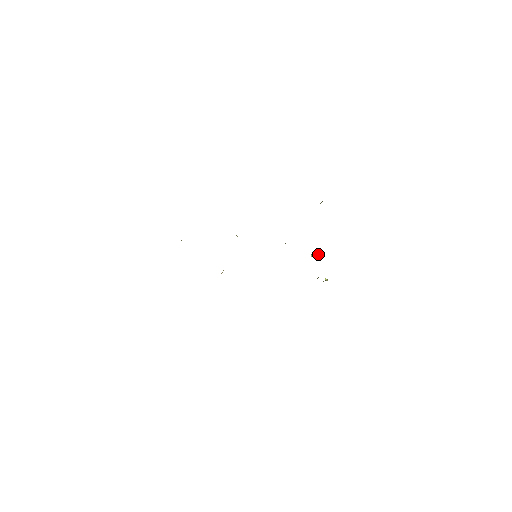
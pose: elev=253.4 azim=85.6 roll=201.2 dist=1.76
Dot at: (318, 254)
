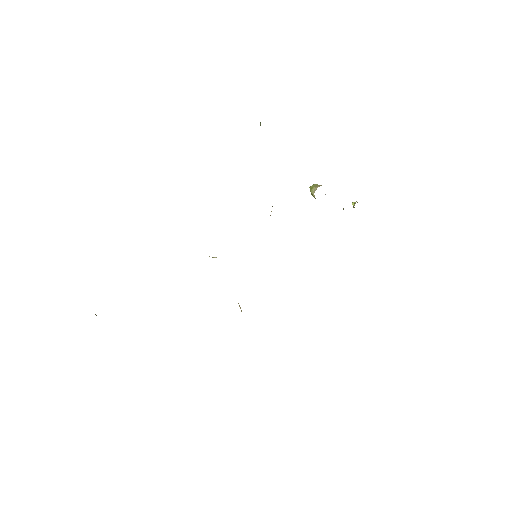
Dot at: (318, 185)
